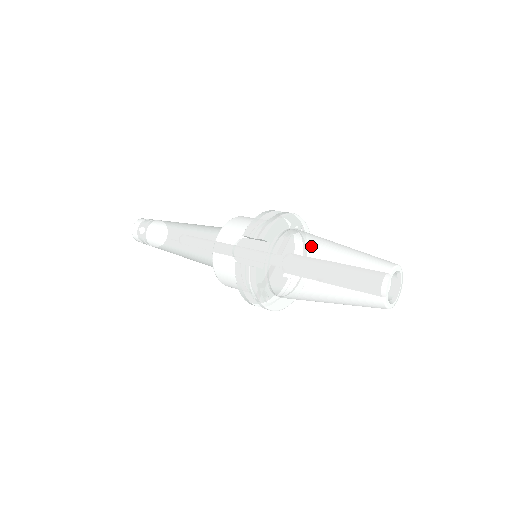
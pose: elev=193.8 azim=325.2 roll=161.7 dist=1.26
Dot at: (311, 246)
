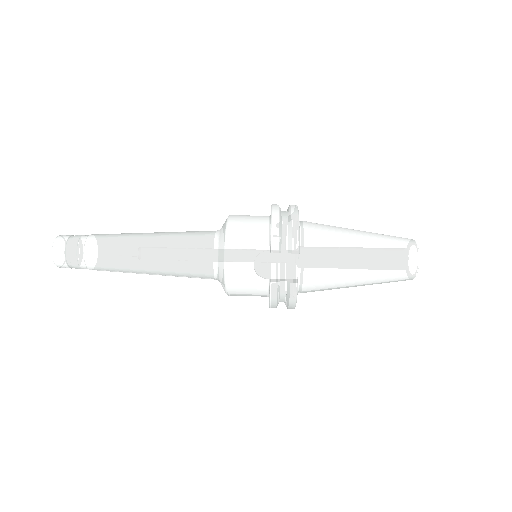
Dot at: (340, 244)
